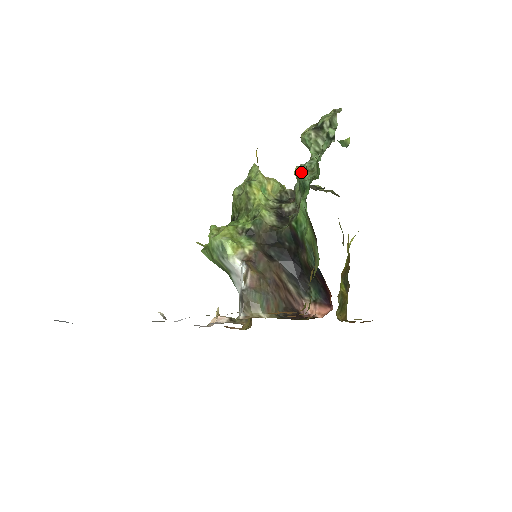
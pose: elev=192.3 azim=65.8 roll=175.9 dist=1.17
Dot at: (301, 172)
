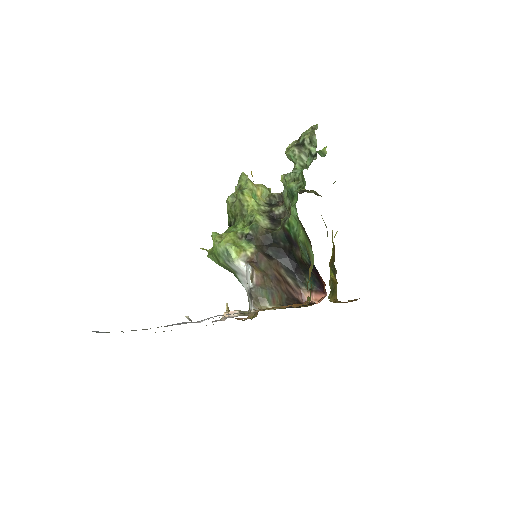
Dot at: (288, 181)
